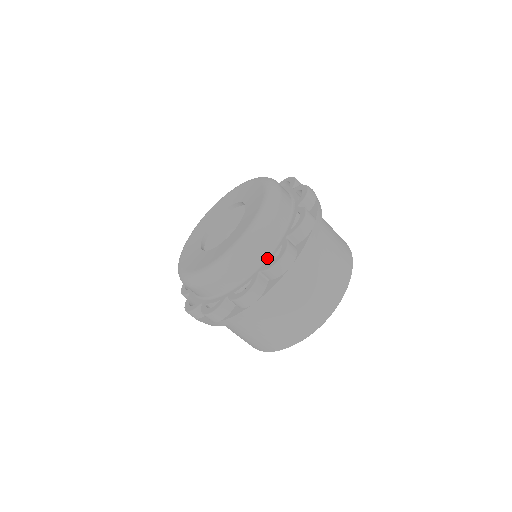
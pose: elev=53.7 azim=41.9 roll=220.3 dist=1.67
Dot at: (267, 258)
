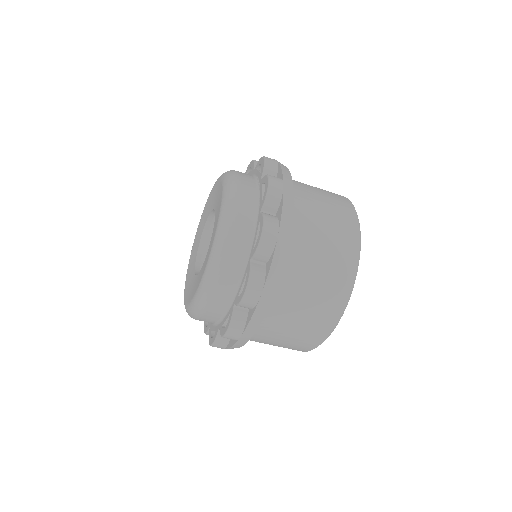
Dot at: (252, 243)
